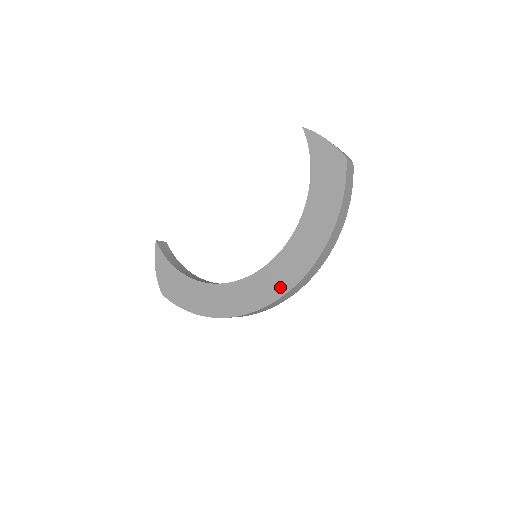
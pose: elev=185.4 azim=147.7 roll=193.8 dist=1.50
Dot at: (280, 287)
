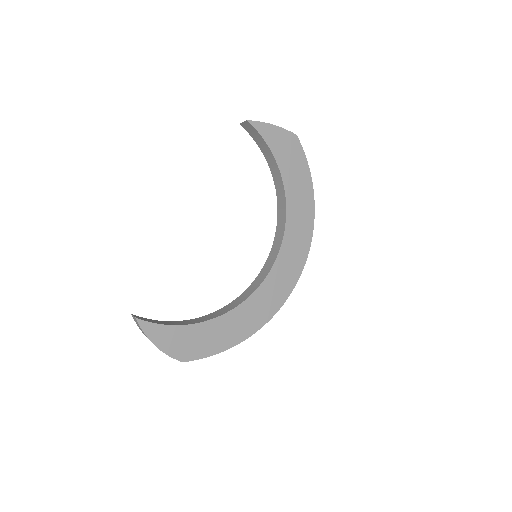
Dot at: (298, 264)
